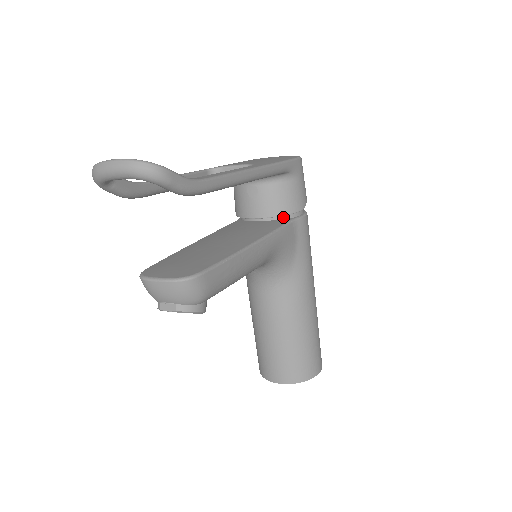
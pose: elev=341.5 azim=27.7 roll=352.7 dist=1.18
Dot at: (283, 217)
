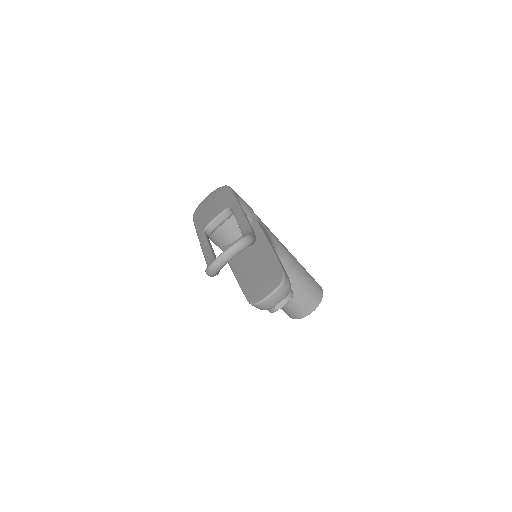
Dot at: occluded
